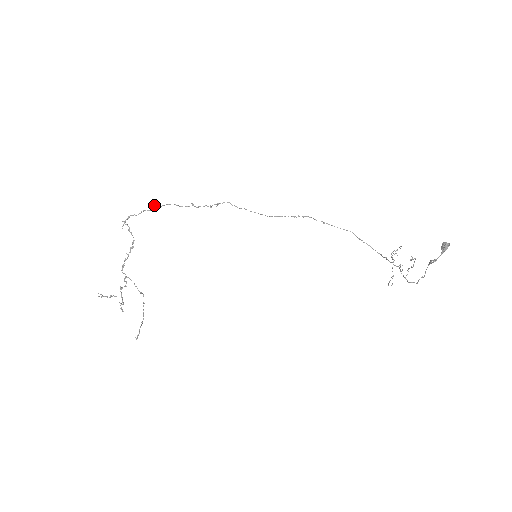
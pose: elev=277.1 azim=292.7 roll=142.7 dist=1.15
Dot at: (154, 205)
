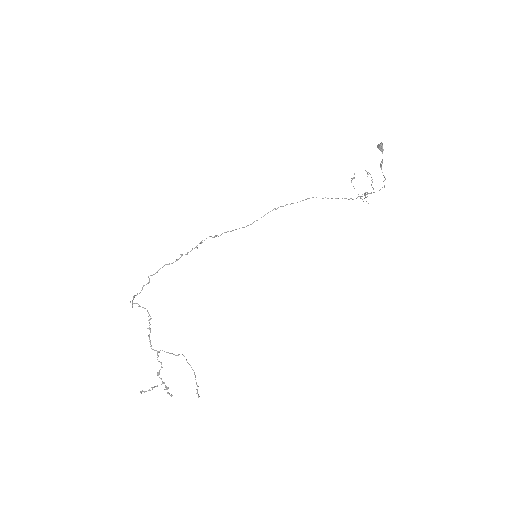
Dot at: (150, 275)
